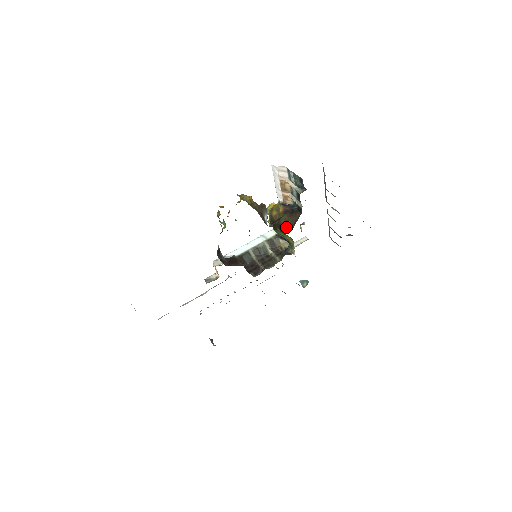
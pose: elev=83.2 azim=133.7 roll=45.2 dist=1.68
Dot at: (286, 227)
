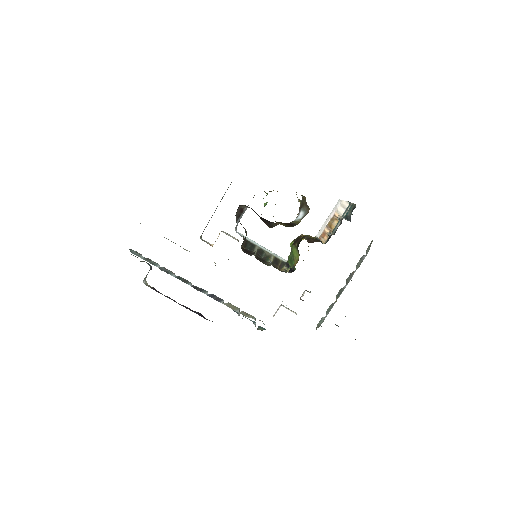
Dot at: (306, 239)
